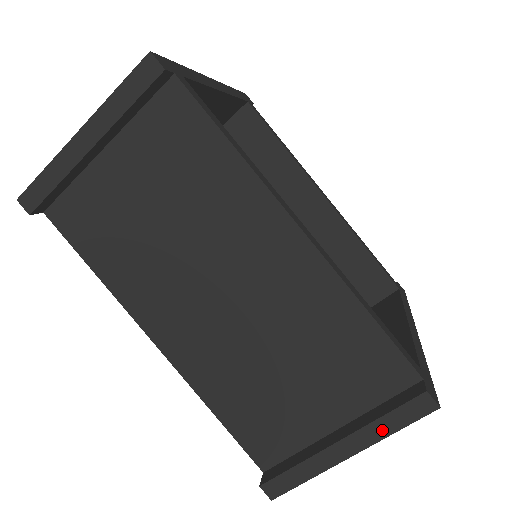
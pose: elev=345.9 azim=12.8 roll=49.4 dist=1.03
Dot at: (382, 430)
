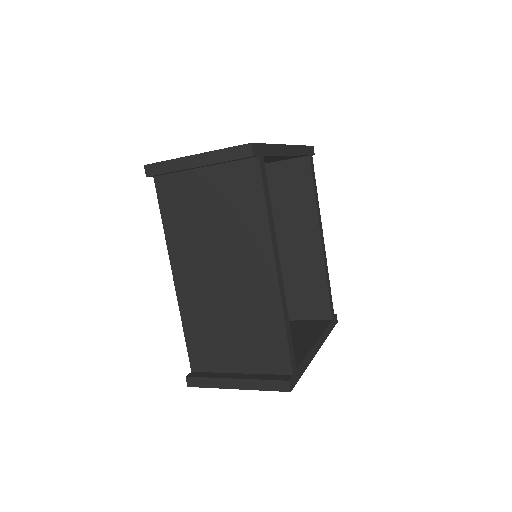
Dot at: (259, 386)
